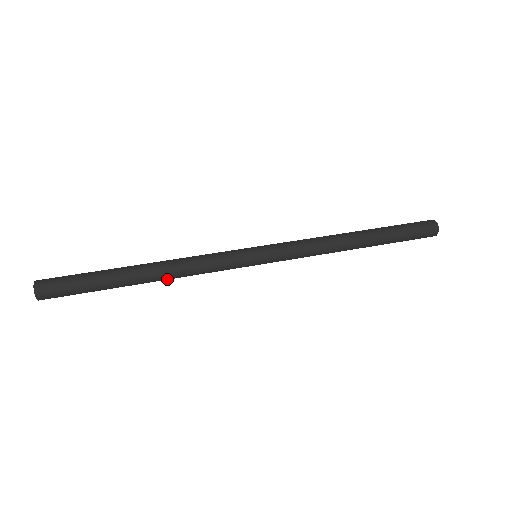
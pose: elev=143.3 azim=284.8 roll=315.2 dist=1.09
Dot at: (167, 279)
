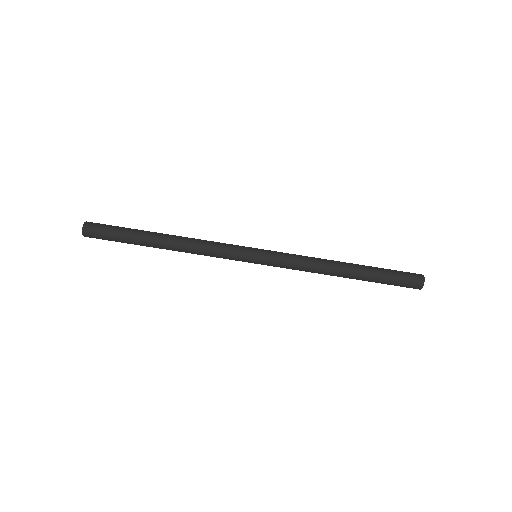
Dot at: (180, 251)
